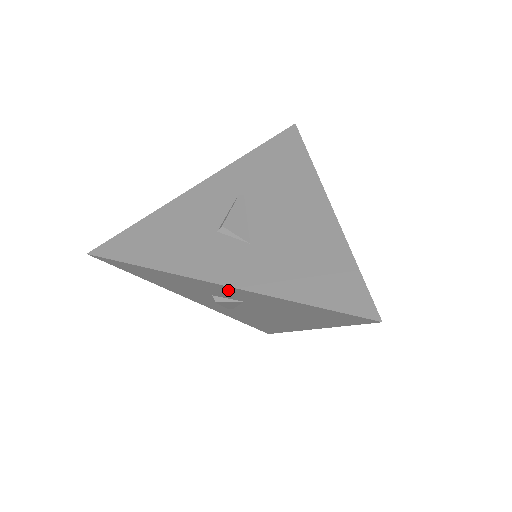
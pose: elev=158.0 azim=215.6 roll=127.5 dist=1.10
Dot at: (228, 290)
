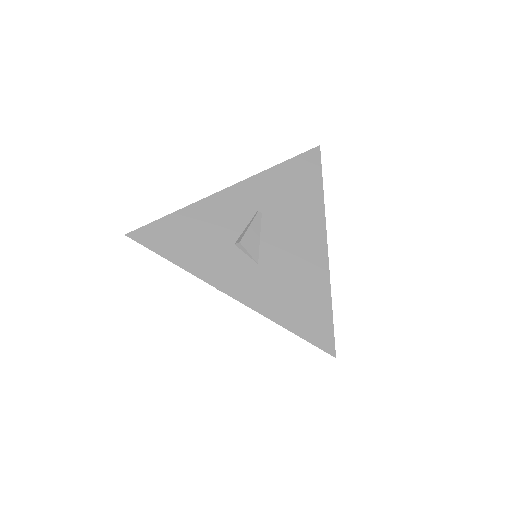
Dot at: occluded
